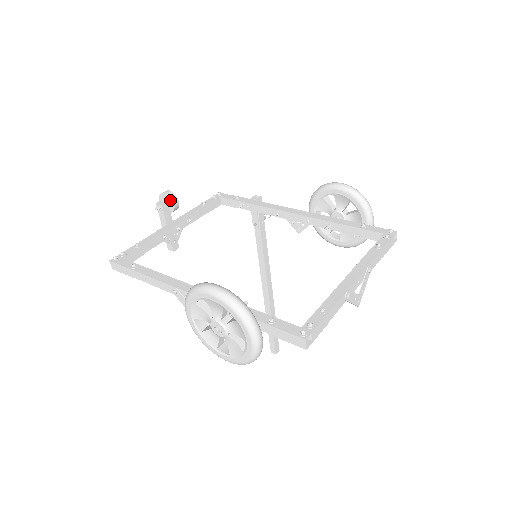
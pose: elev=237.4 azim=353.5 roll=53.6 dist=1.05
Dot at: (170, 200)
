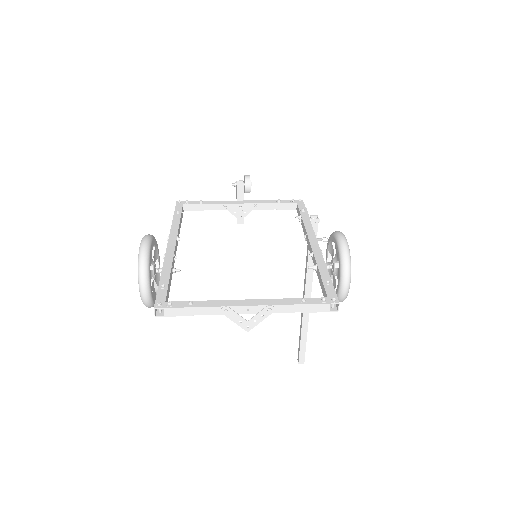
Dot at: (245, 183)
